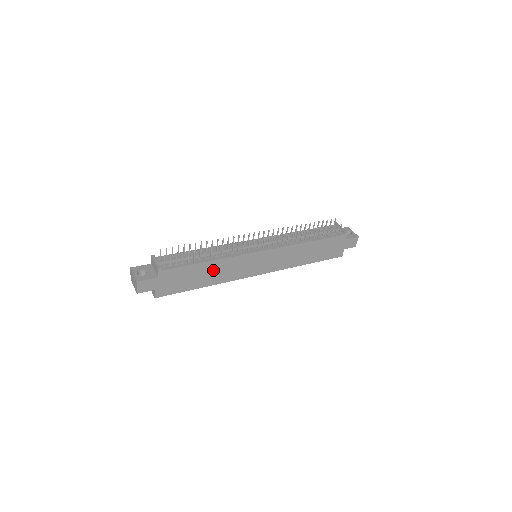
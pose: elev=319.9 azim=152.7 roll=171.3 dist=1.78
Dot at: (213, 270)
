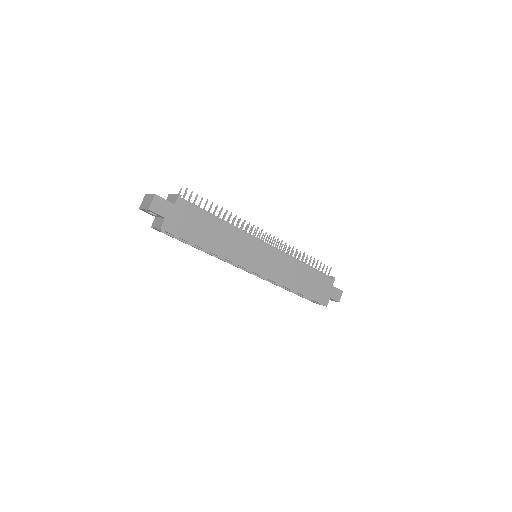
Dot at: (221, 235)
